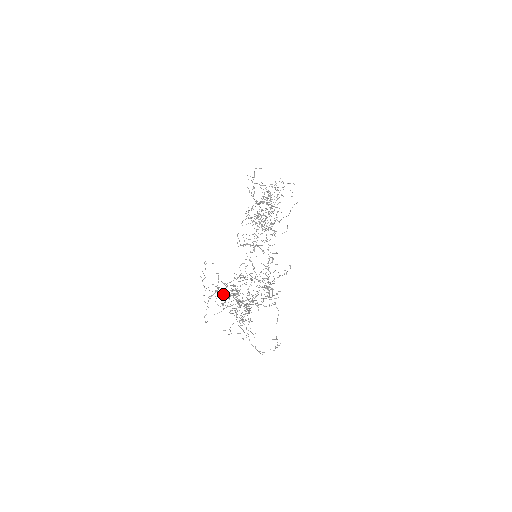
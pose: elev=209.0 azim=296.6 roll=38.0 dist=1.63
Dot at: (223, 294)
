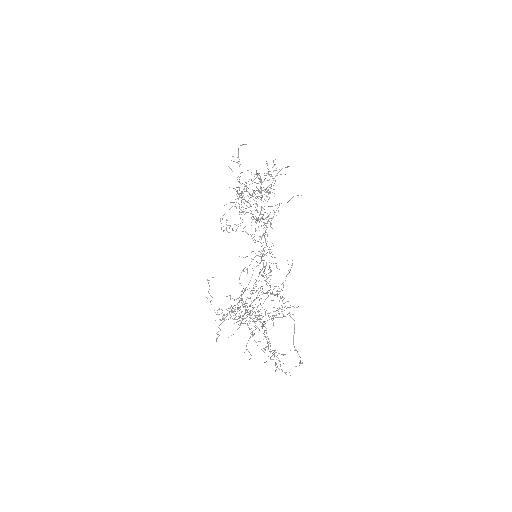
Dot at: (231, 309)
